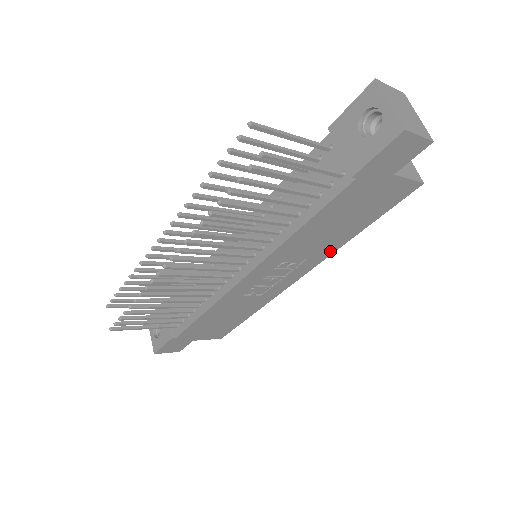
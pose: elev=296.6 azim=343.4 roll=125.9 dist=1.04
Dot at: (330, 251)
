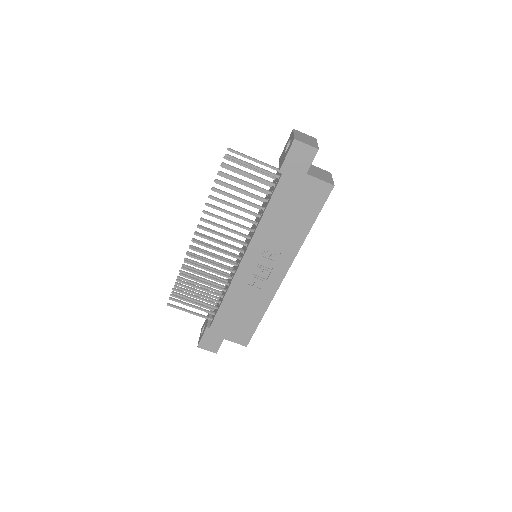
Dot at: (297, 246)
